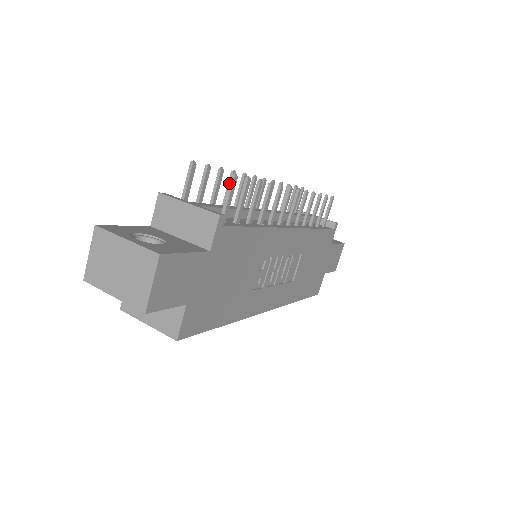
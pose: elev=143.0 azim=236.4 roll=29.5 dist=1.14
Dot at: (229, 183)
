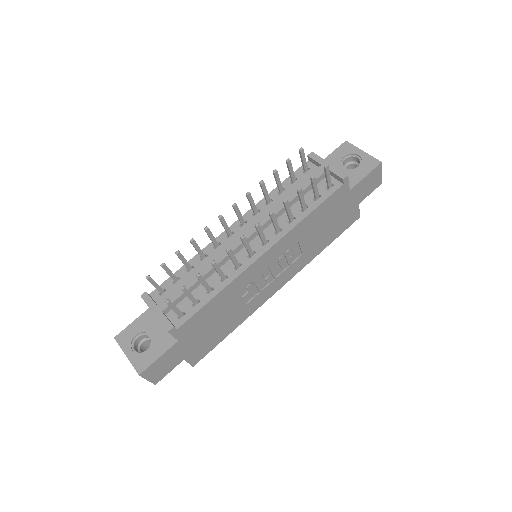
Dot at: (167, 304)
